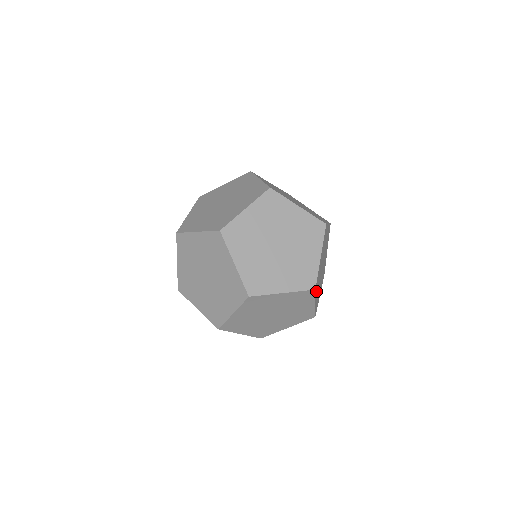
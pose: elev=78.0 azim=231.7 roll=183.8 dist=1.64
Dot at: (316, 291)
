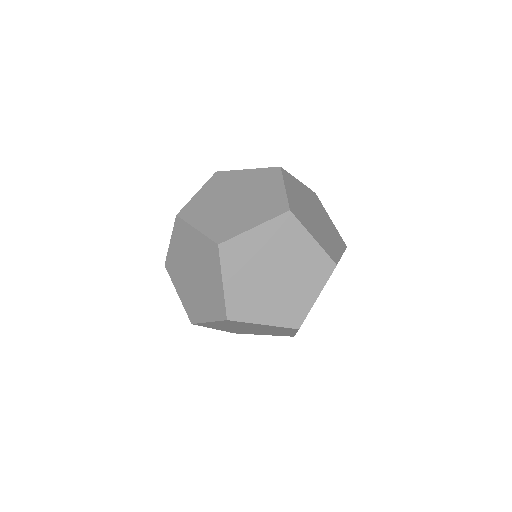
Dot at: occluded
